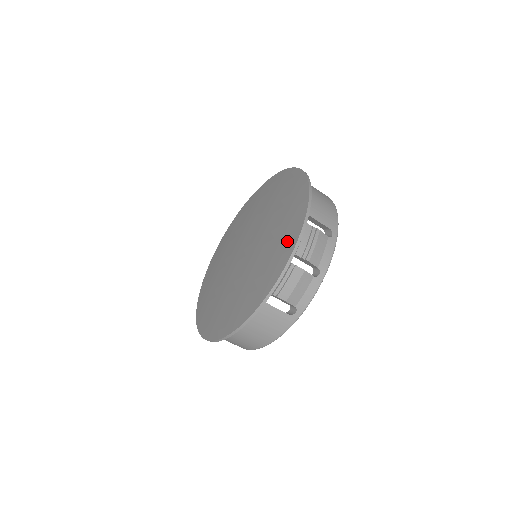
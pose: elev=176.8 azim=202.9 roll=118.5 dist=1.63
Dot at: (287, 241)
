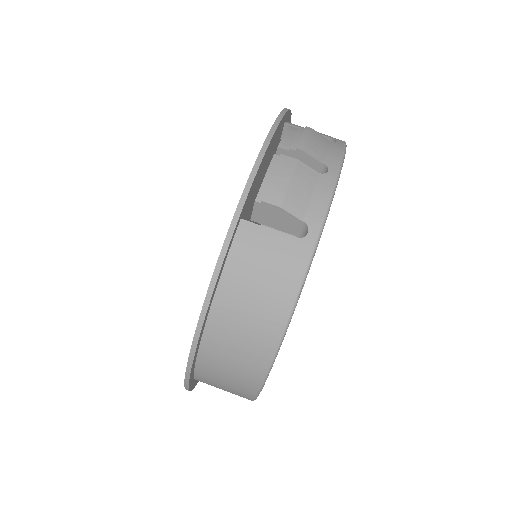
Dot at: occluded
